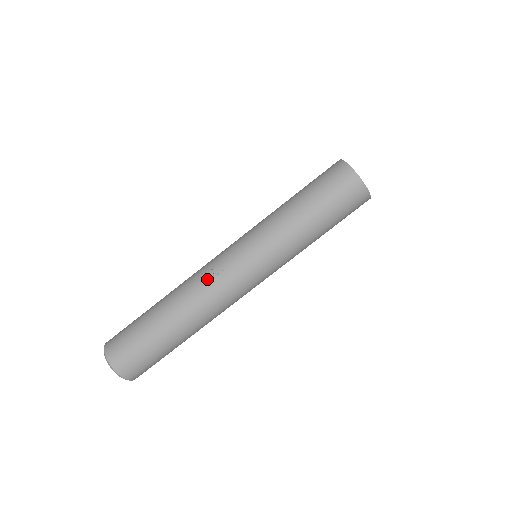
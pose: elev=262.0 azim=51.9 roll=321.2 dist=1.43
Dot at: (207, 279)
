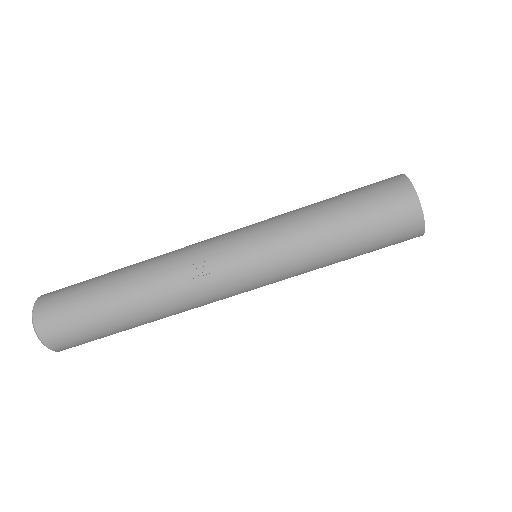
Dot at: (189, 276)
